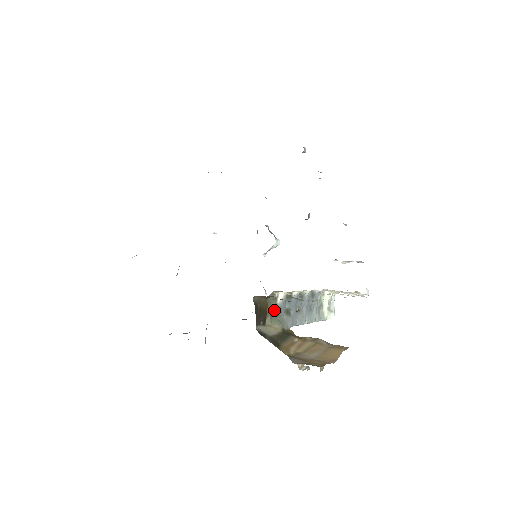
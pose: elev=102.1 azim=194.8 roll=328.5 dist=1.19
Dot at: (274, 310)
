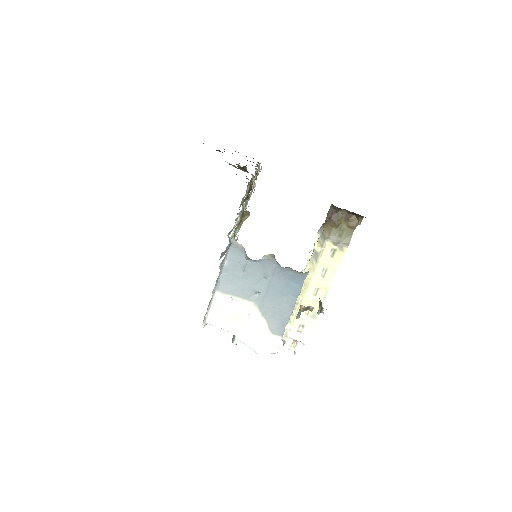
Dot at: occluded
